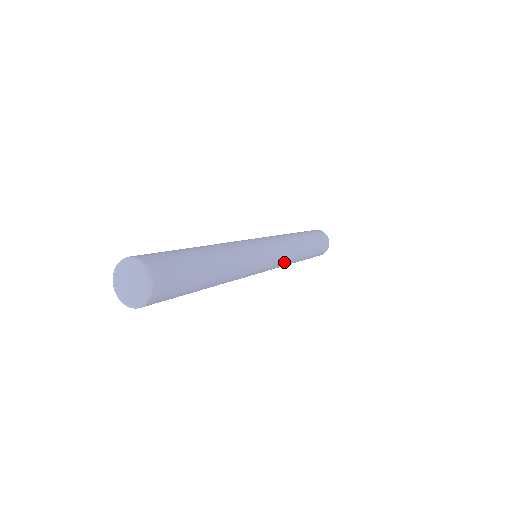
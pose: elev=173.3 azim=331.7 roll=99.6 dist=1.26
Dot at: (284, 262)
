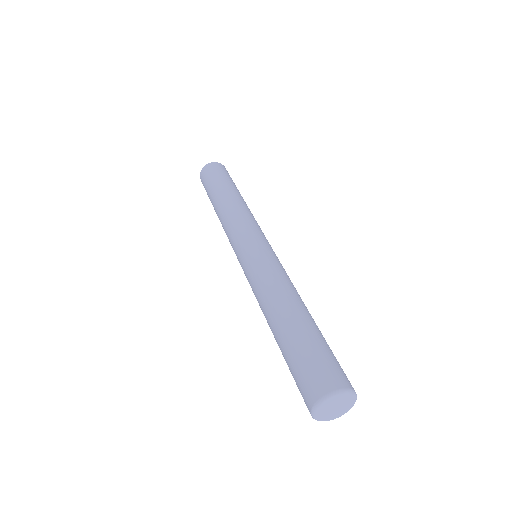
Dot at: occluded
